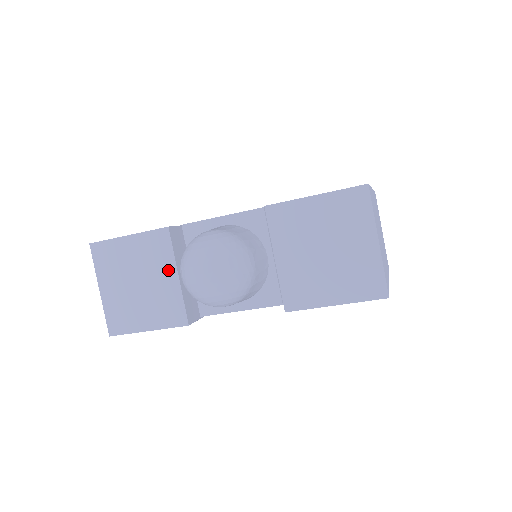
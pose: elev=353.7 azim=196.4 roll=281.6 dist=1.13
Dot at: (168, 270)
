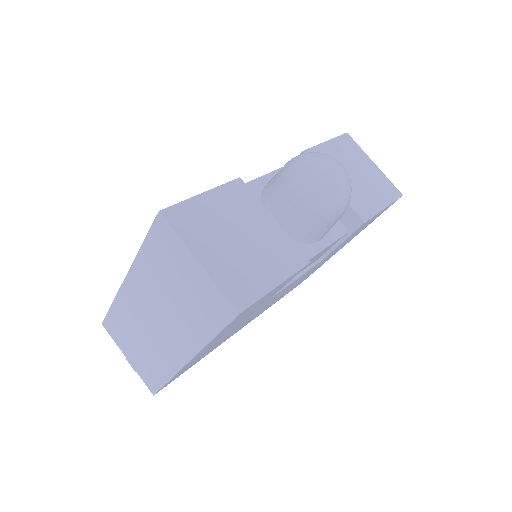
Dot at: (262, 216)
